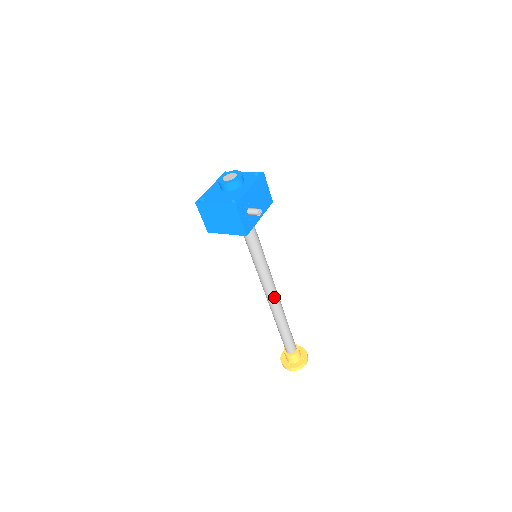
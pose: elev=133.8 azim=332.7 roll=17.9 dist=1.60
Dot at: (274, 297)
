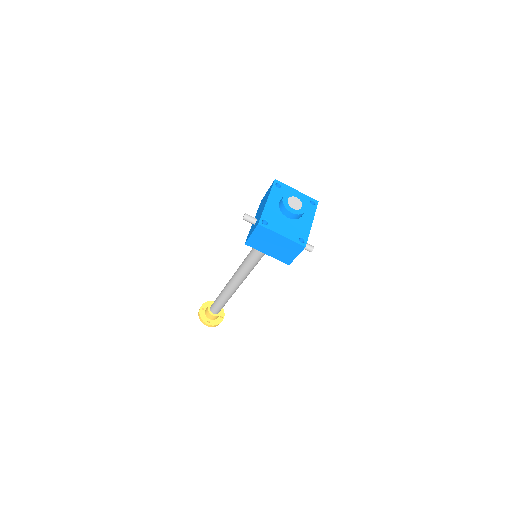
Dot at: (242, 282)
